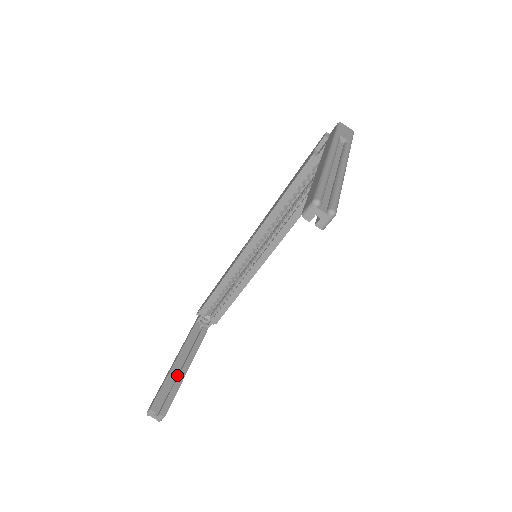
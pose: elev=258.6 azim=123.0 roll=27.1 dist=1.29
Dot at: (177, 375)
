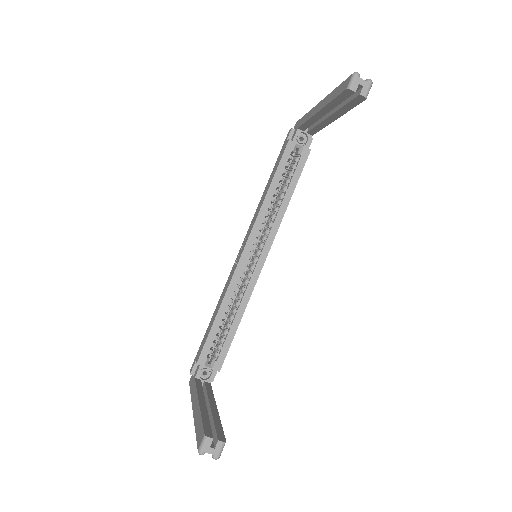
Dot at: occluded
